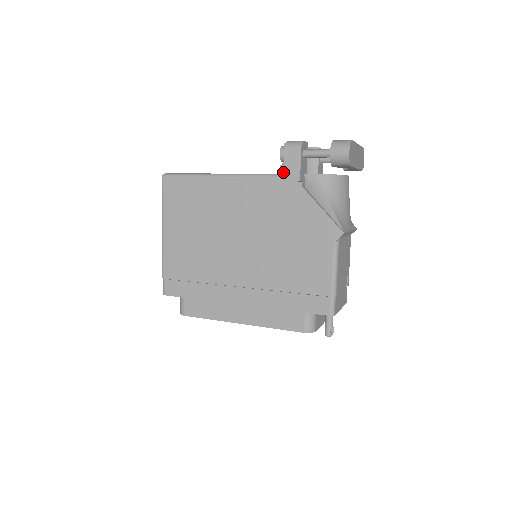
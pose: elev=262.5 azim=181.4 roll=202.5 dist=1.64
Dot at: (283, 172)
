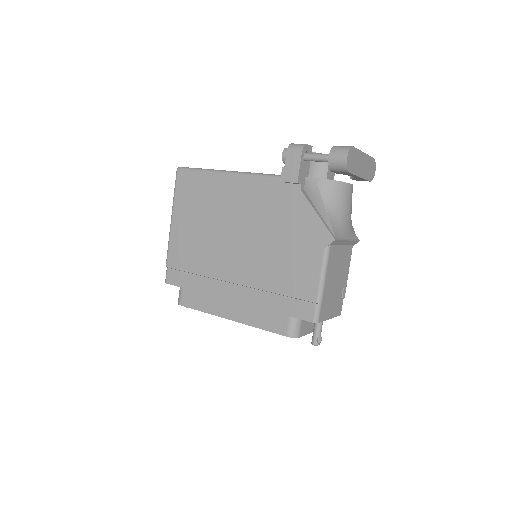
Dot at: occluded
